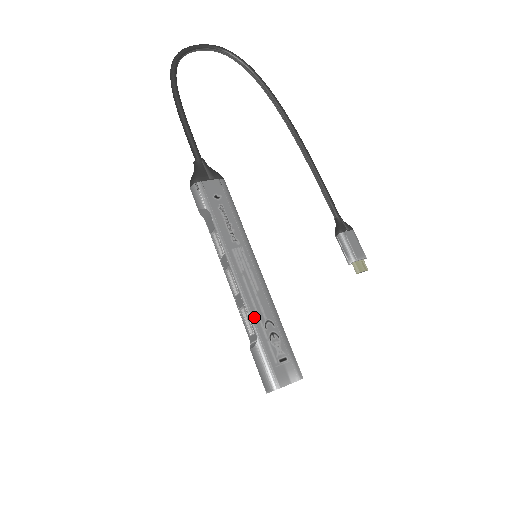
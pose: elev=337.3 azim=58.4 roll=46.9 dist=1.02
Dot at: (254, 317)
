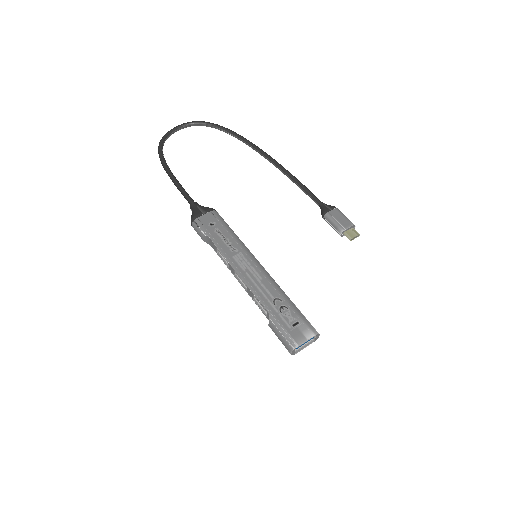
Dot at: (263, 300)
